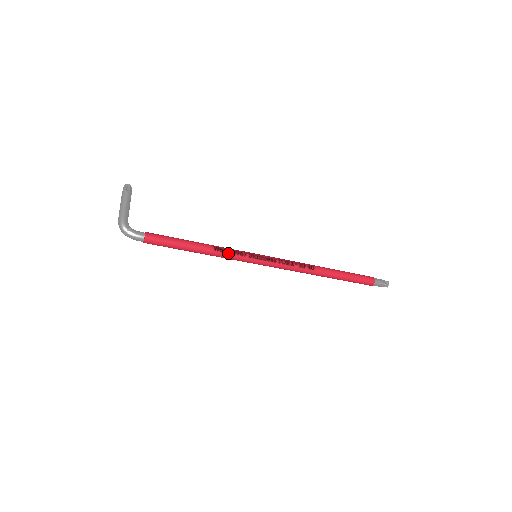
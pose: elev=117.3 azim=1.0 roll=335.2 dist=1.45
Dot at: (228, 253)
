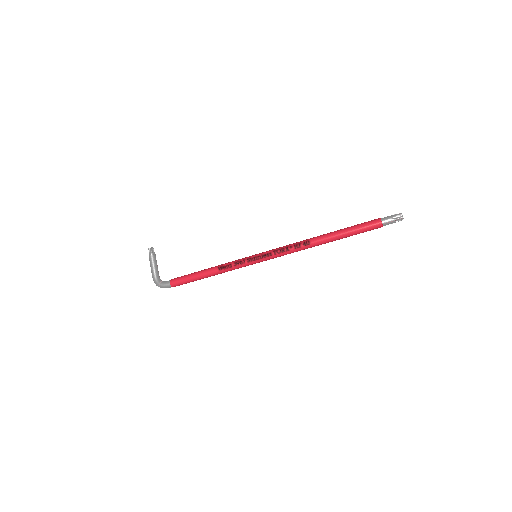
Dot at: (230, 267)
